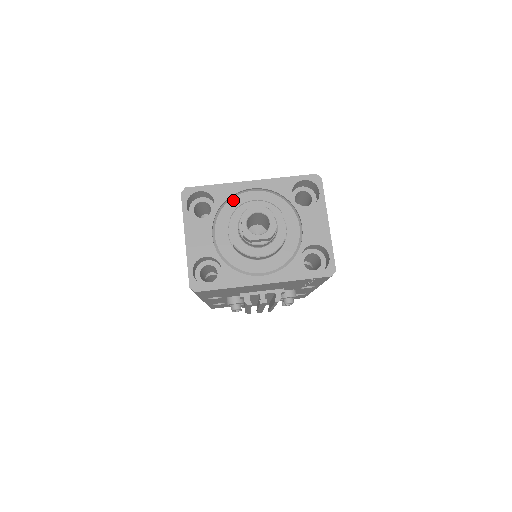
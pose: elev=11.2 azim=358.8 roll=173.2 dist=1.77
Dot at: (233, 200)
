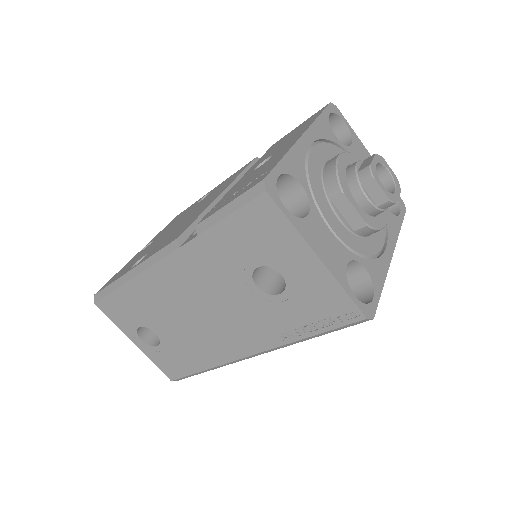
Dot at: (310, 170)
